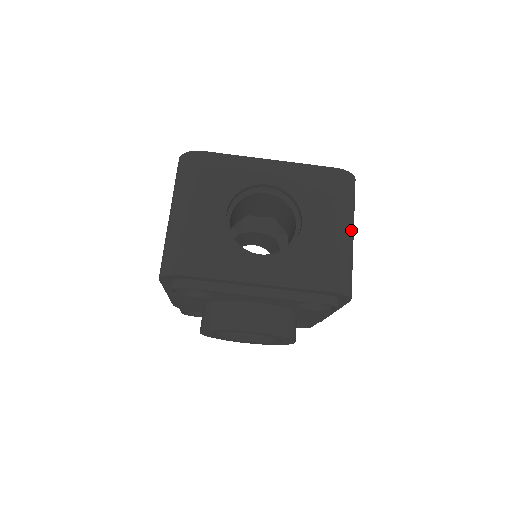
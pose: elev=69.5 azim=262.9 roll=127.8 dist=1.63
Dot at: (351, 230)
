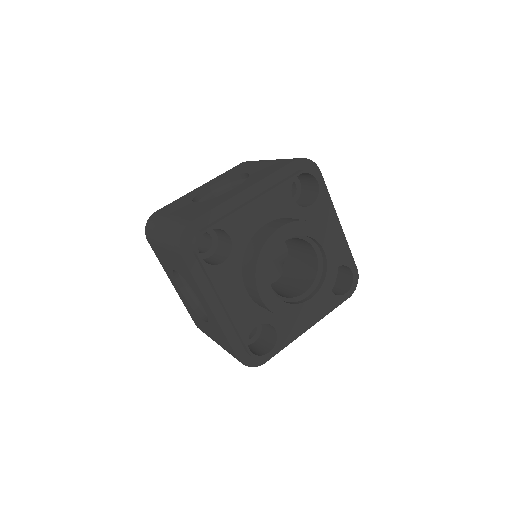
Dot at: occluded
